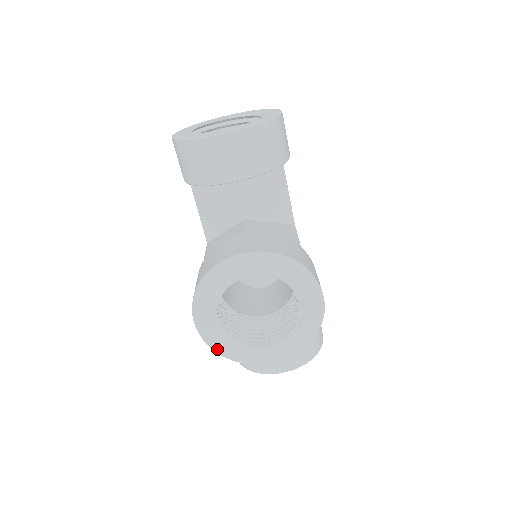
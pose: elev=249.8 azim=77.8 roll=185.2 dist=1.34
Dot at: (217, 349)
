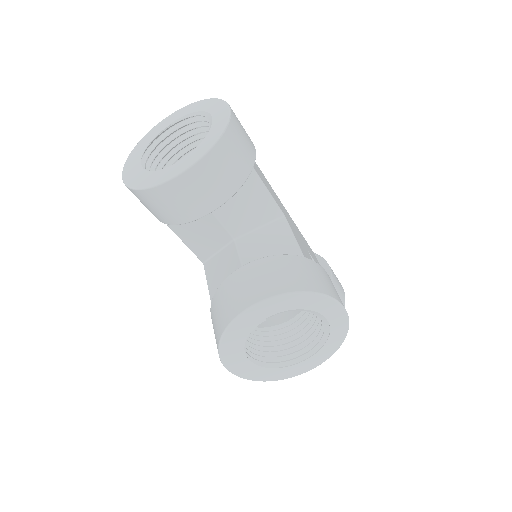
Dot at: (257, 379)
